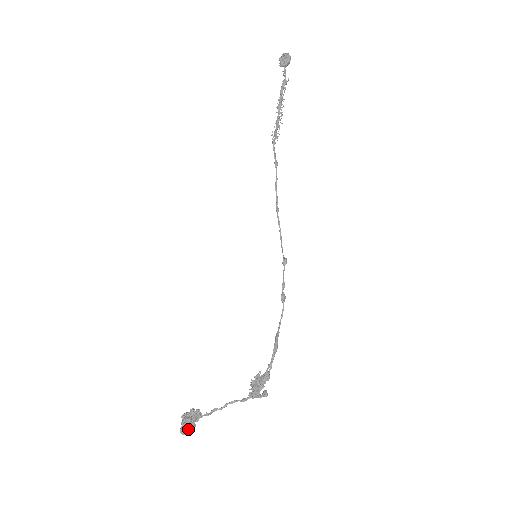
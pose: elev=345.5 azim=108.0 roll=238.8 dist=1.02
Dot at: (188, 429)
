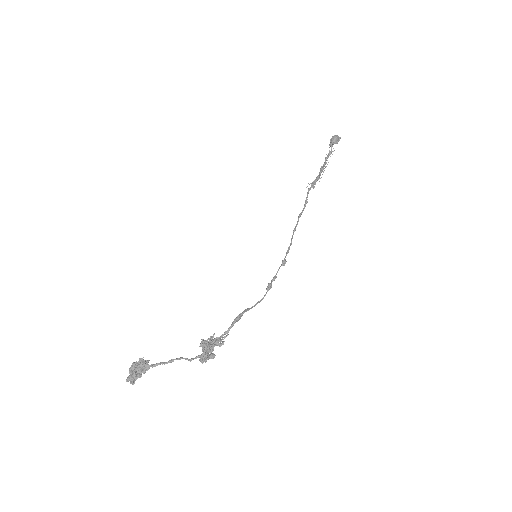
Dot at: (132, 376)
